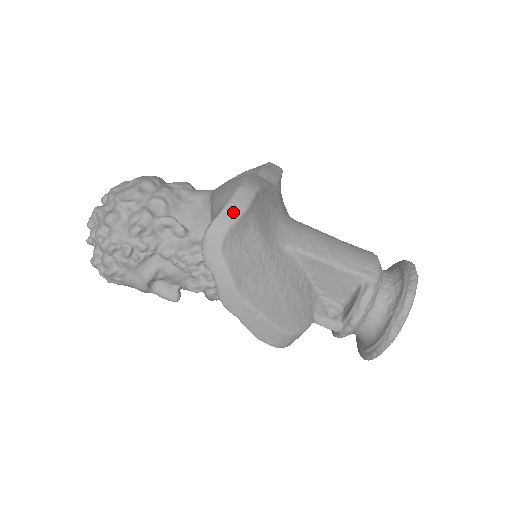
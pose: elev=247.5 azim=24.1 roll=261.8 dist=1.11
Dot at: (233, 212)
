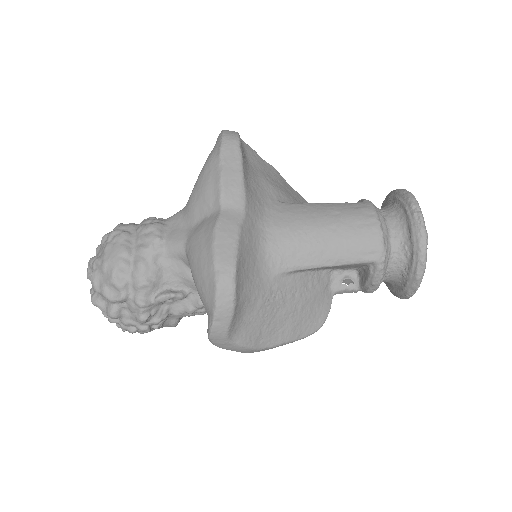
Dot at: (224, 318)
